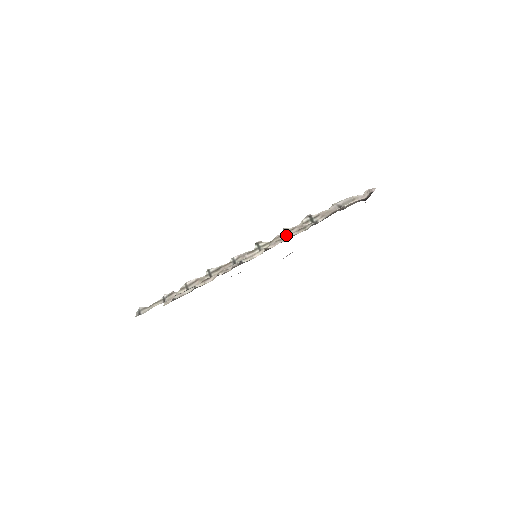
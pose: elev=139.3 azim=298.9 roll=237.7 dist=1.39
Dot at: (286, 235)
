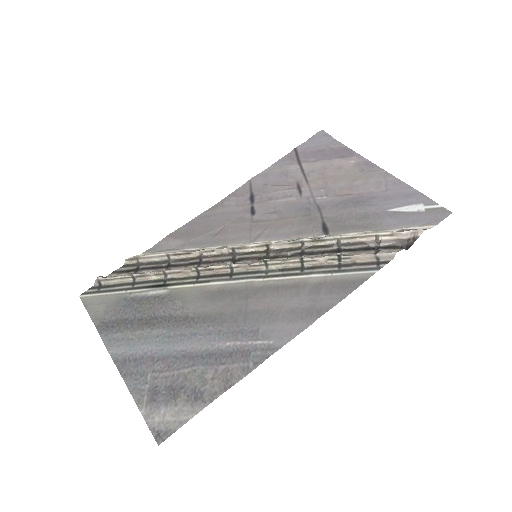
Dot at: (304, 265)
